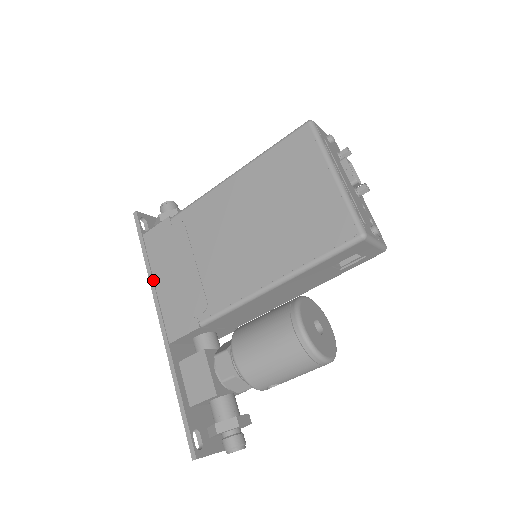
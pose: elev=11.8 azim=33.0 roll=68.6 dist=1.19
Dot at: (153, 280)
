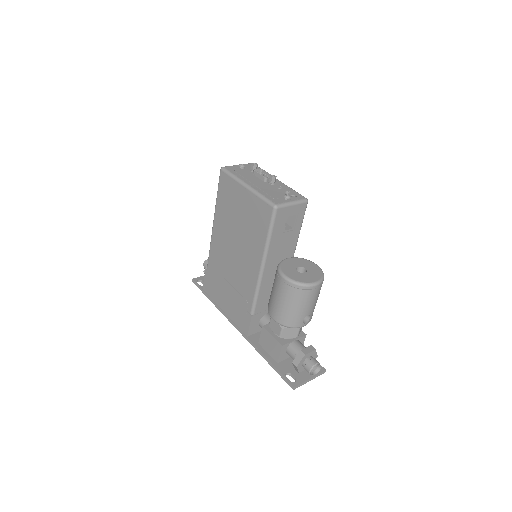
Dot at: (221, 309)
